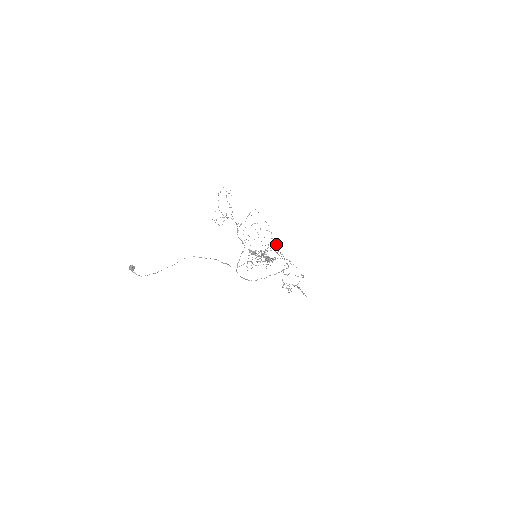
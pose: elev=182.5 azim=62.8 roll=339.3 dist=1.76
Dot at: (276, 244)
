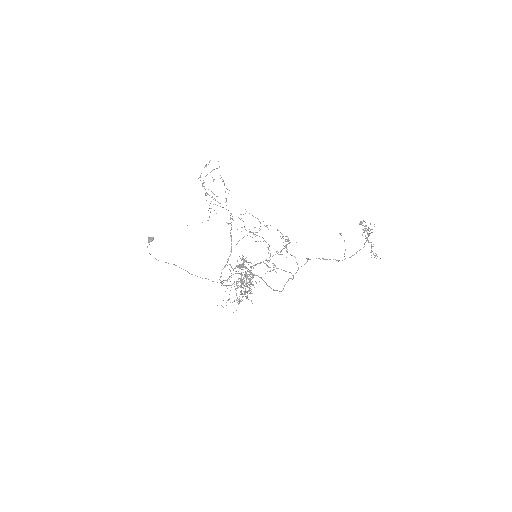
Dot at: (267, 261)
